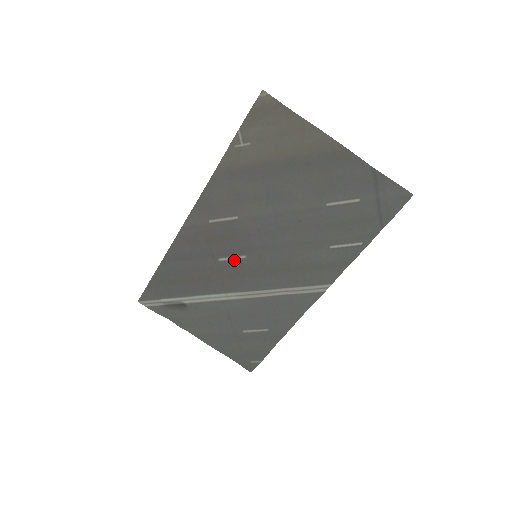
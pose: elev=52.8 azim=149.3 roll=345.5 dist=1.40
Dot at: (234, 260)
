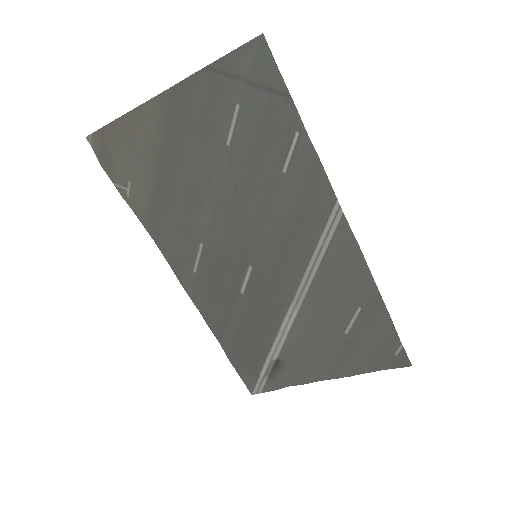
Dot at: (249, 280)
